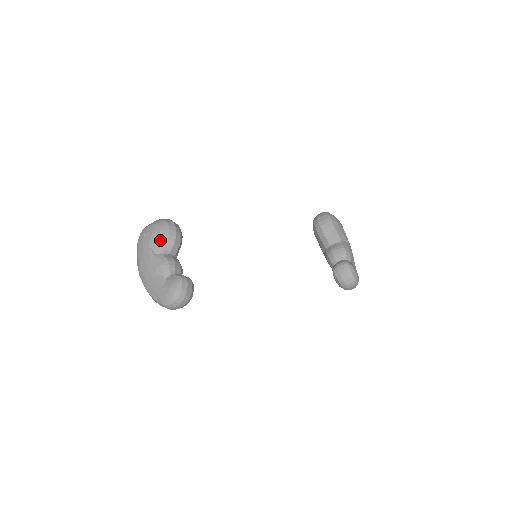
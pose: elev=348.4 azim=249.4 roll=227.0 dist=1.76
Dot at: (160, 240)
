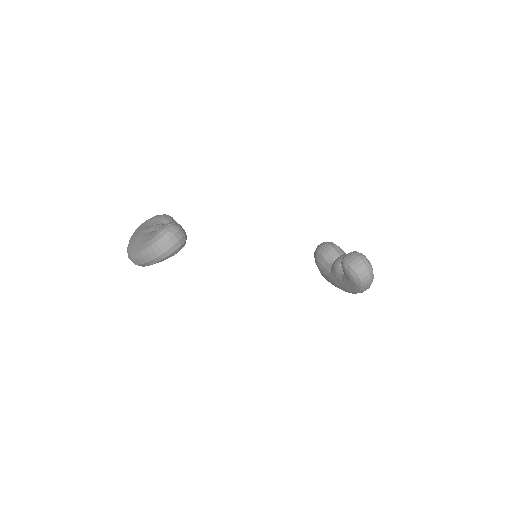
Dot at: (155, 220)
